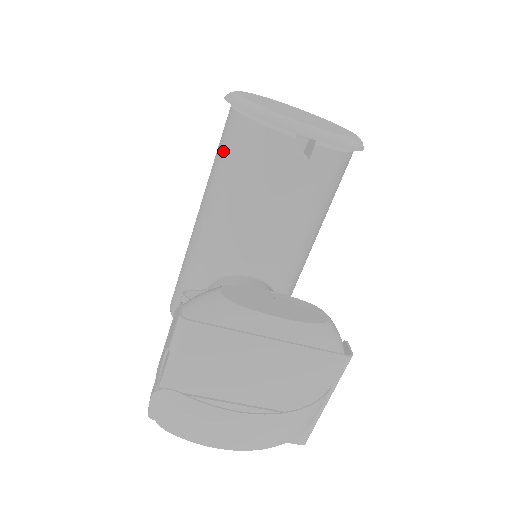
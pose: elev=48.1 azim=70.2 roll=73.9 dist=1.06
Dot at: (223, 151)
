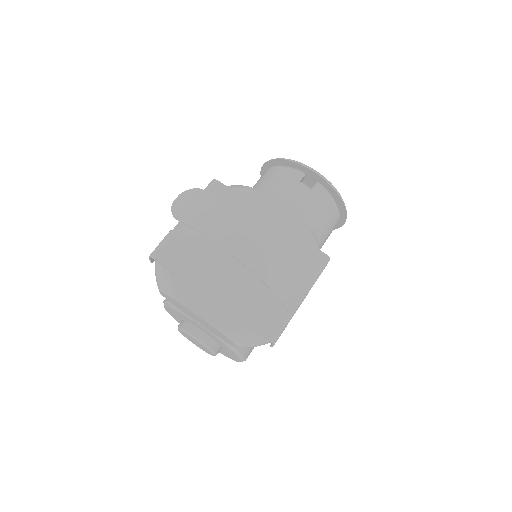
Dot at: occluded
